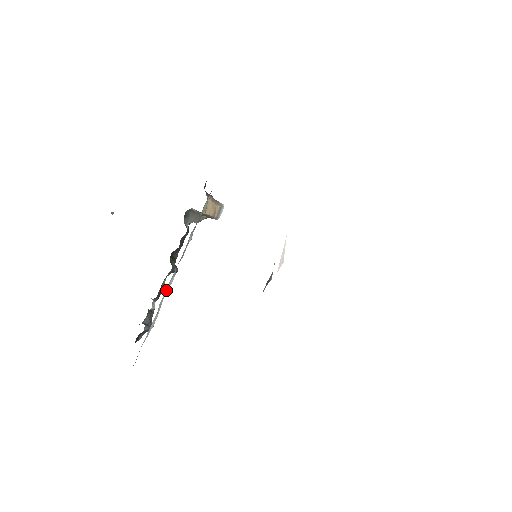
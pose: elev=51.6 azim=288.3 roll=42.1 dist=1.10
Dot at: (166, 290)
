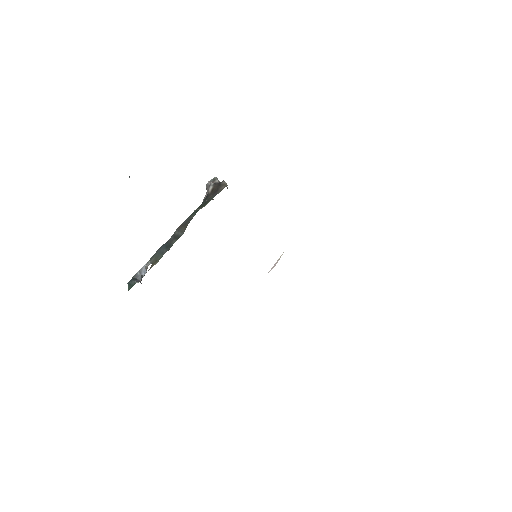
Dot at: occluded
